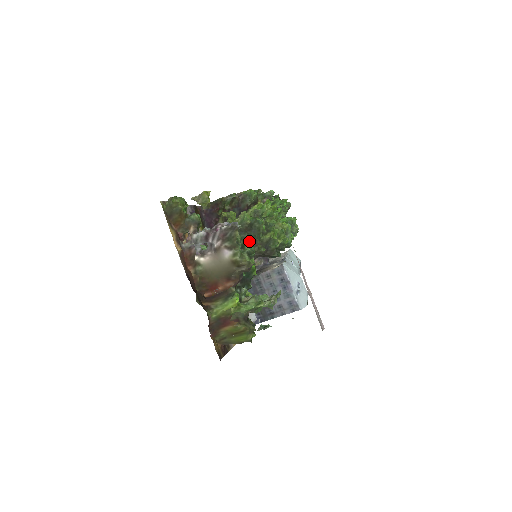
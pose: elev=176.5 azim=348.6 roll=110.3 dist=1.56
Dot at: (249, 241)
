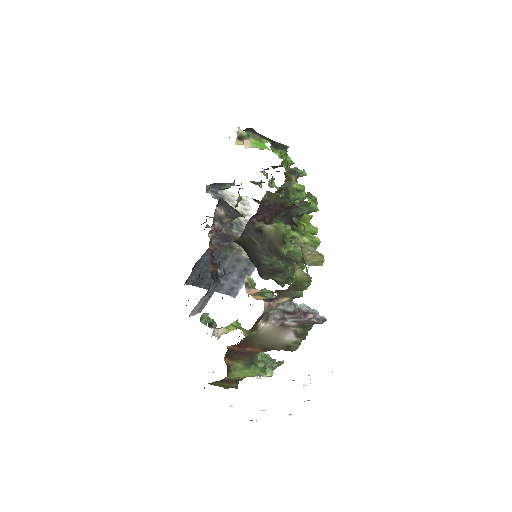
Dot at: (281, 271)
